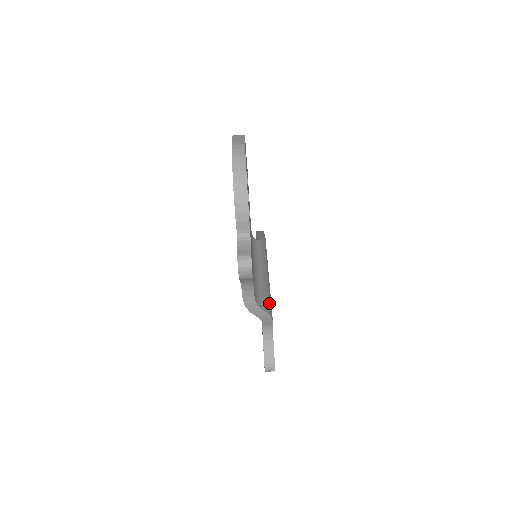
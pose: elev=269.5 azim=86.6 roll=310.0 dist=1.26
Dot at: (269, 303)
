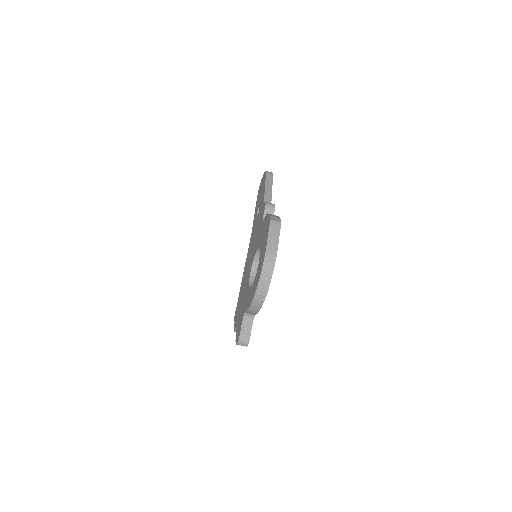
Dot at: occluded
